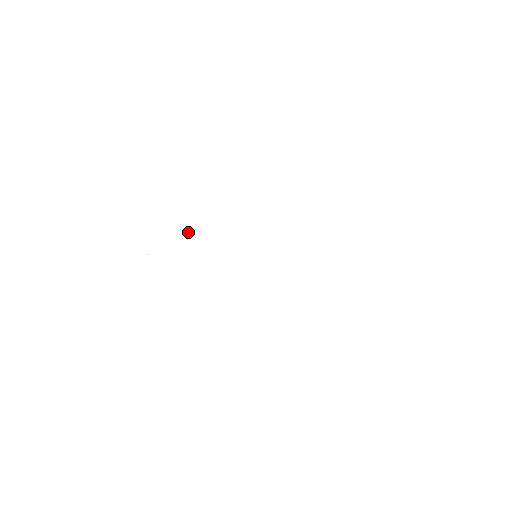
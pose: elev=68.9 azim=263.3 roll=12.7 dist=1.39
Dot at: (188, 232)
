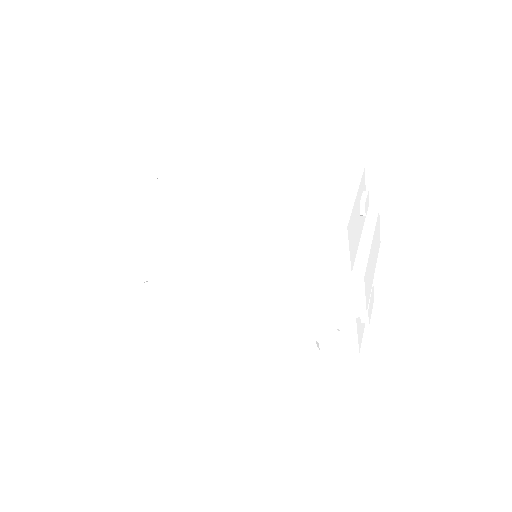
Dot at: (160, 213)
